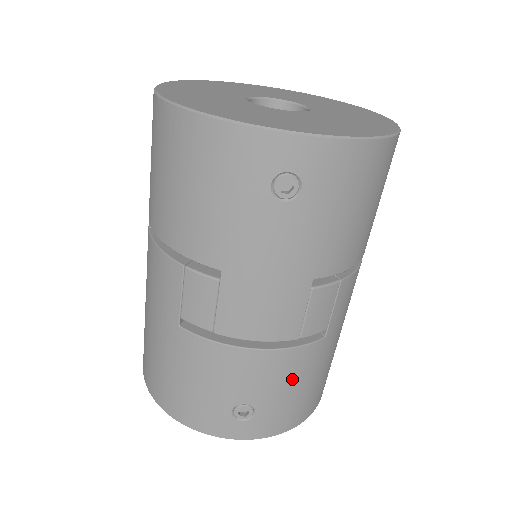
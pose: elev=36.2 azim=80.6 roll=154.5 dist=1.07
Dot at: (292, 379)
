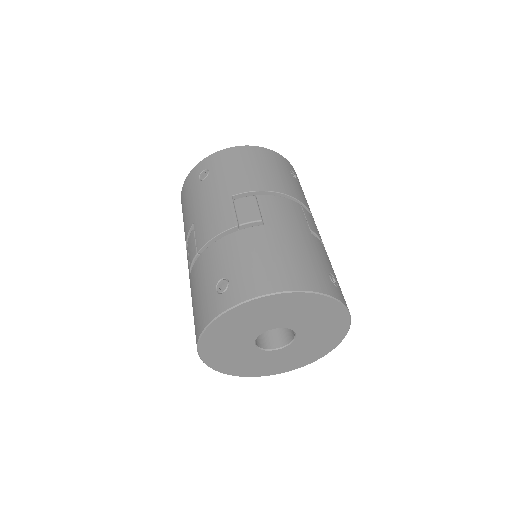
Dot at: (247, 251)
